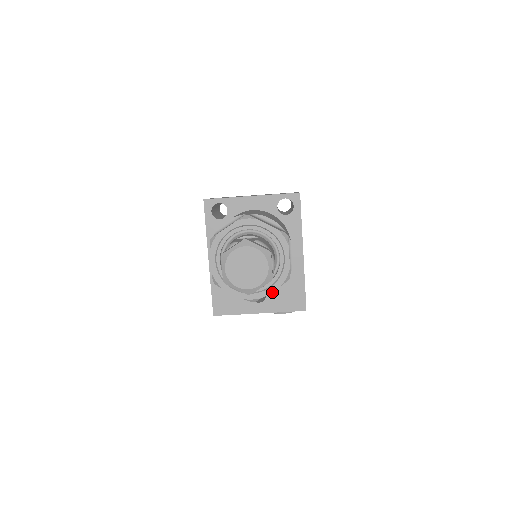
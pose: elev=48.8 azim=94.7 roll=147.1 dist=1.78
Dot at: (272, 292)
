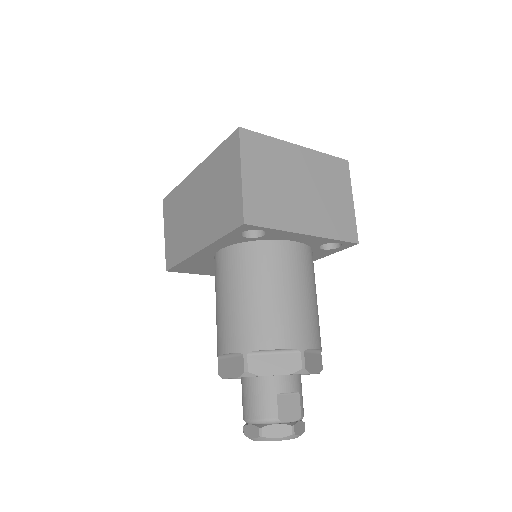
Dot at: occluded
